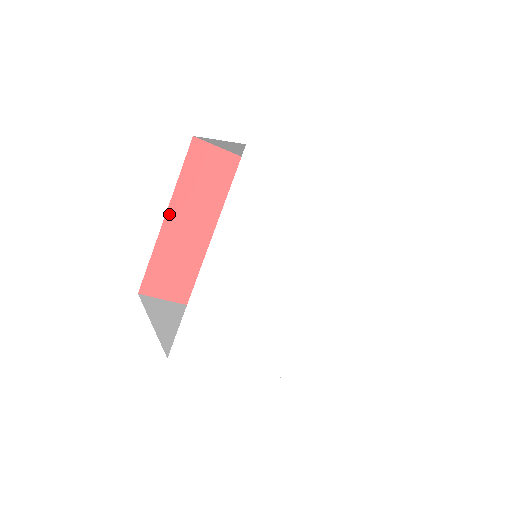
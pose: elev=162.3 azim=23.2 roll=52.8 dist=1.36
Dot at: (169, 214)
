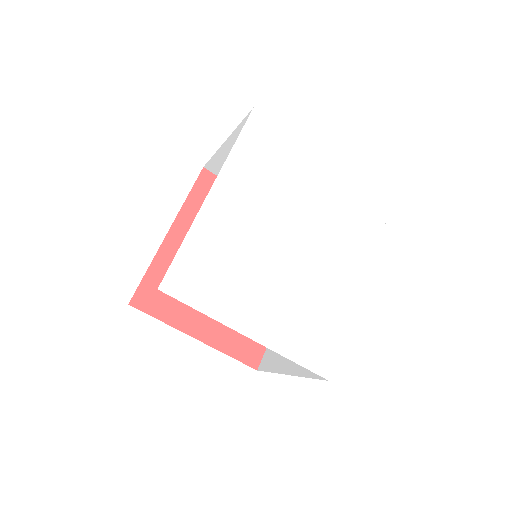
Dot at: (173, 230)
